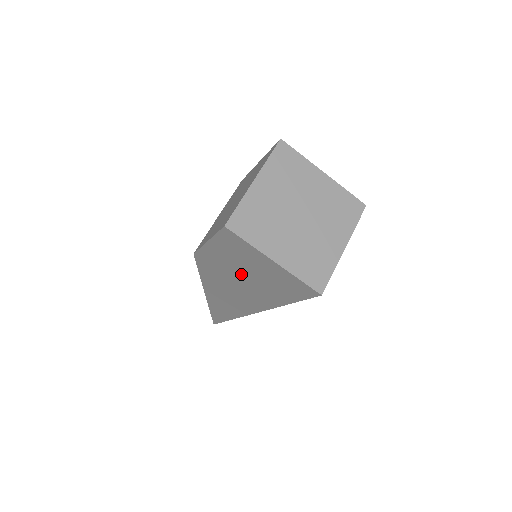
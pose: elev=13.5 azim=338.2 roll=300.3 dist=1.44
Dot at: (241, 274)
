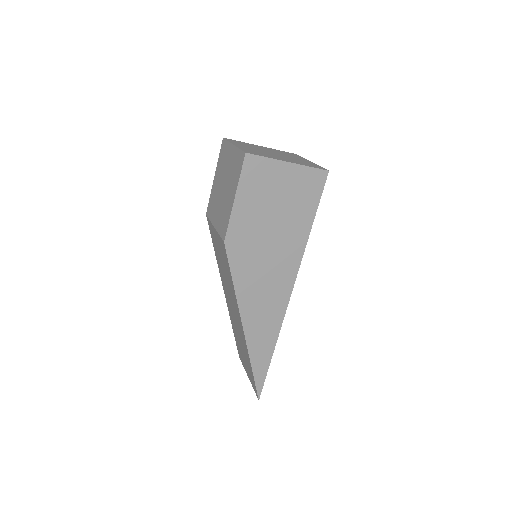
Dot at: (269, 222)
